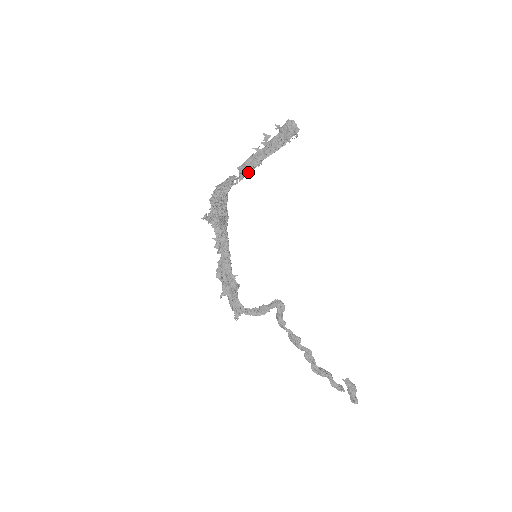
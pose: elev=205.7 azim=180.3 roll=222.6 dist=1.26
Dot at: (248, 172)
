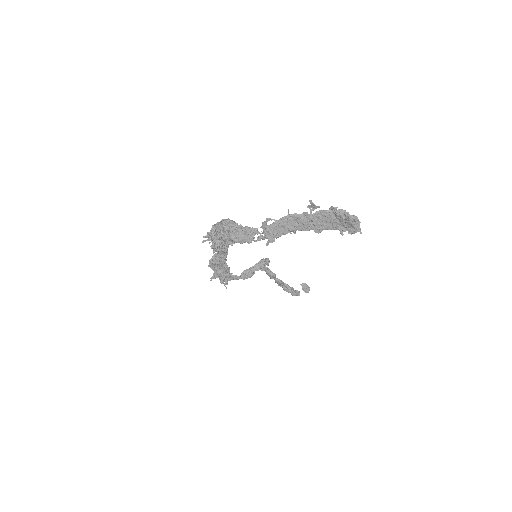
Dot at: (276, 238)
